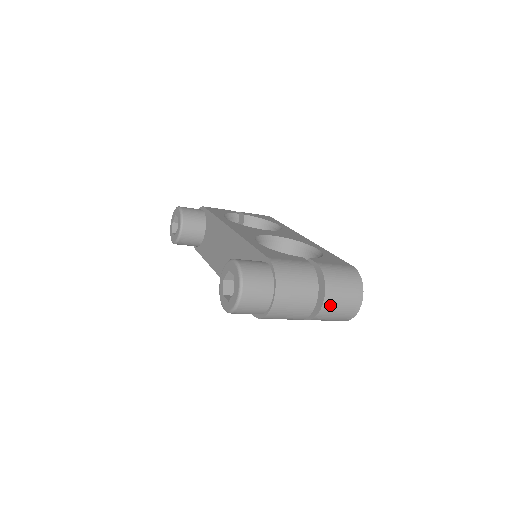
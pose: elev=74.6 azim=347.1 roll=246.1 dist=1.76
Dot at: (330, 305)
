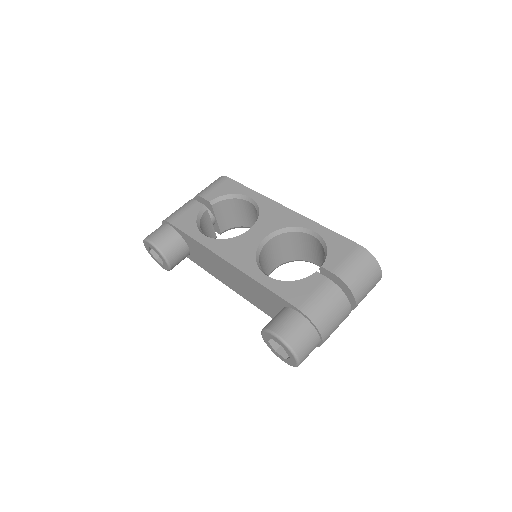
Dot at: (361, 299)
